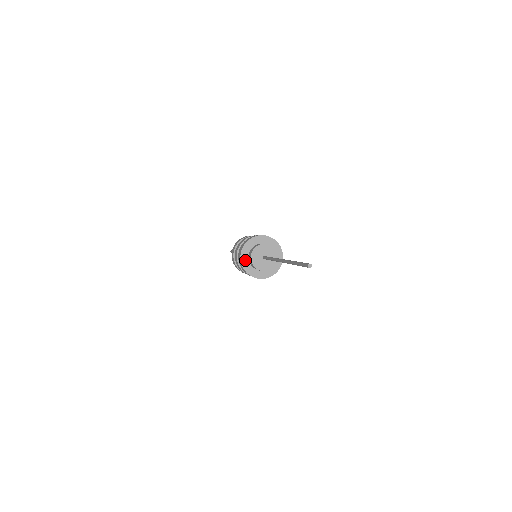
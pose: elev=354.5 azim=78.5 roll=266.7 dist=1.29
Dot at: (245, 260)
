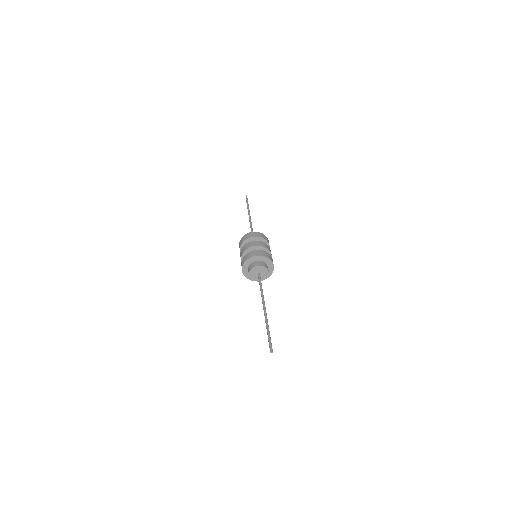
Dot at: (245, 271)
